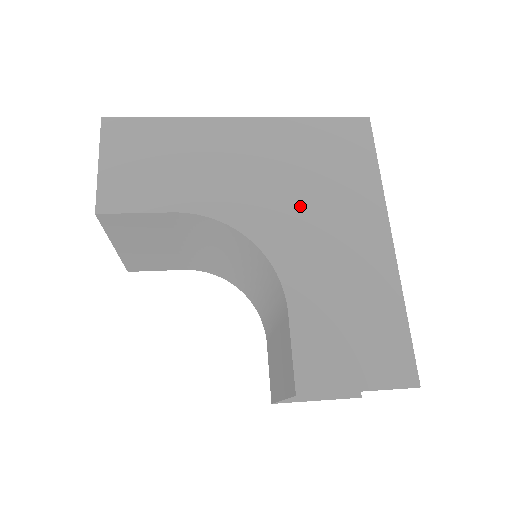
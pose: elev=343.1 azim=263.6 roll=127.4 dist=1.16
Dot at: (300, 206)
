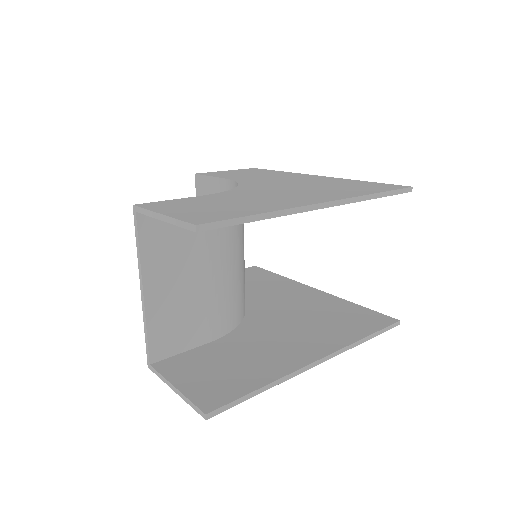
Dot at: (289, 188)
